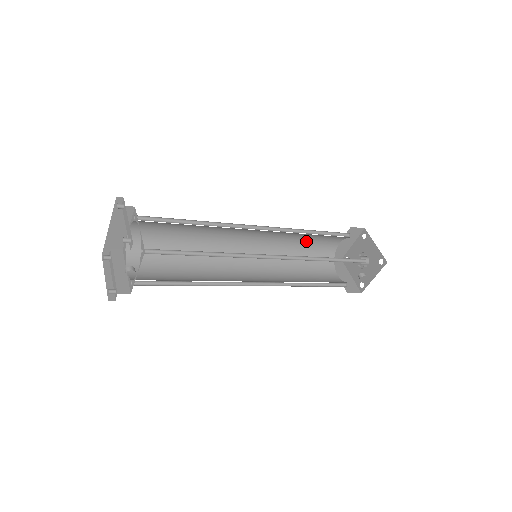
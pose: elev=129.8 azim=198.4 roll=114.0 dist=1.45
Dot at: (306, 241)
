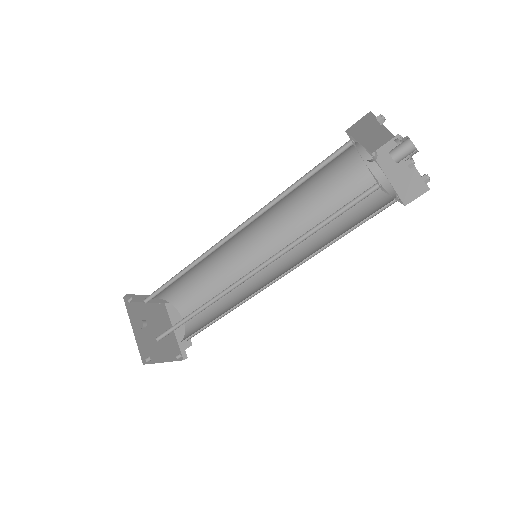
Dot at: occluded
